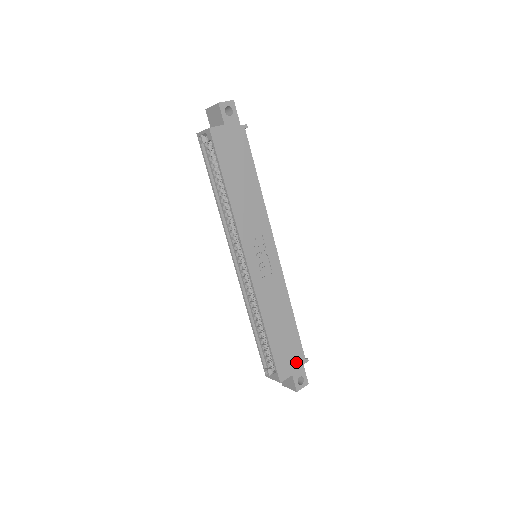
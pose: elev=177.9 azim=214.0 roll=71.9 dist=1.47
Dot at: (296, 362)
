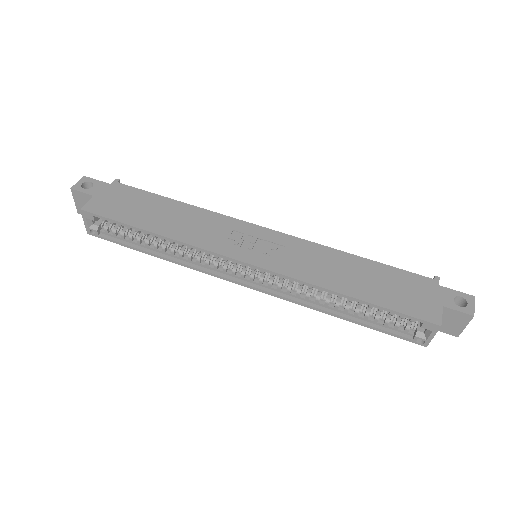
Dot at: (427, 291)
